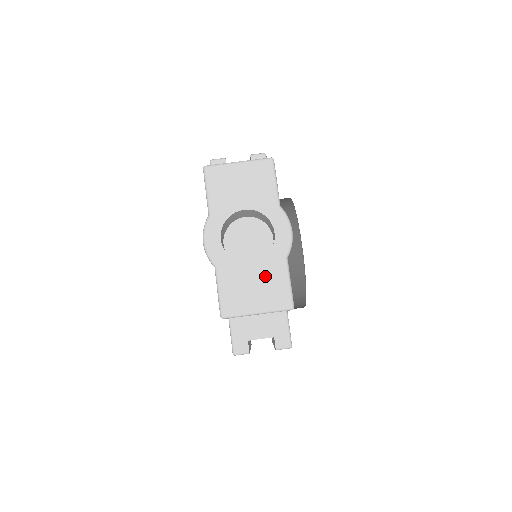
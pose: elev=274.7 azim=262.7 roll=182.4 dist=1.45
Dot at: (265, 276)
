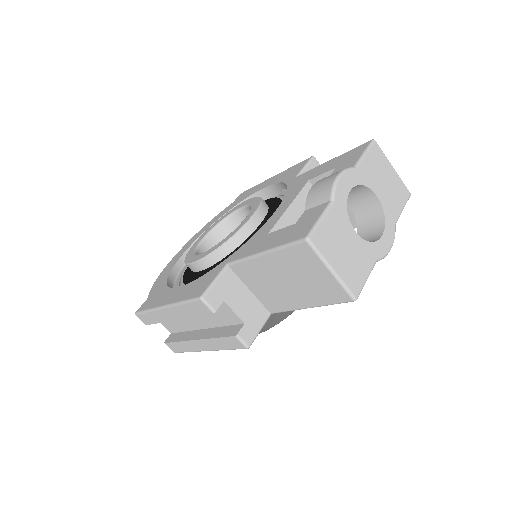
Dot at: (357, 253)
